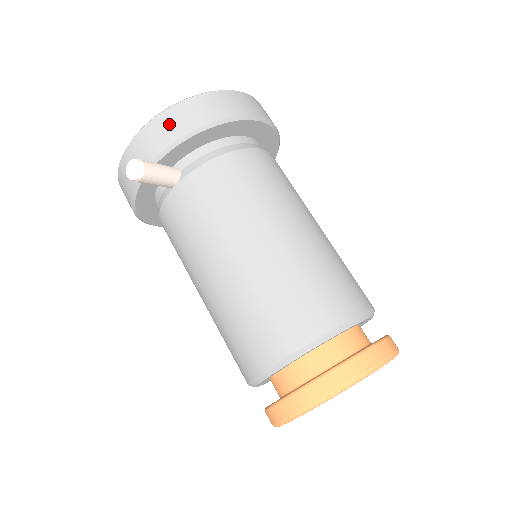
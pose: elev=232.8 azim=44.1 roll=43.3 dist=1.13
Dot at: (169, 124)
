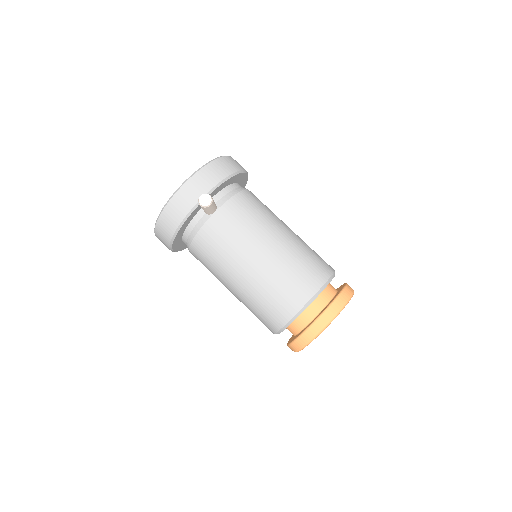
Dot at: (210, 174)
